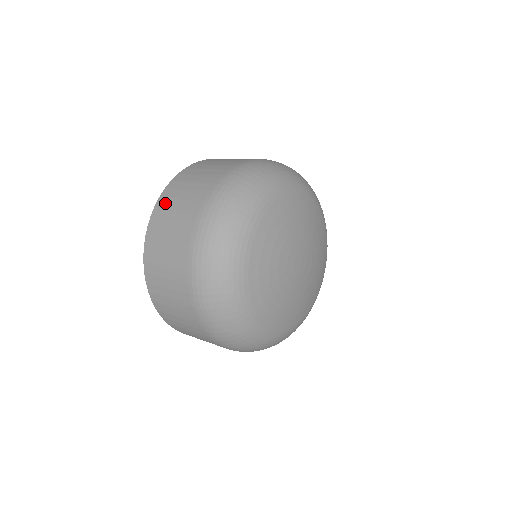
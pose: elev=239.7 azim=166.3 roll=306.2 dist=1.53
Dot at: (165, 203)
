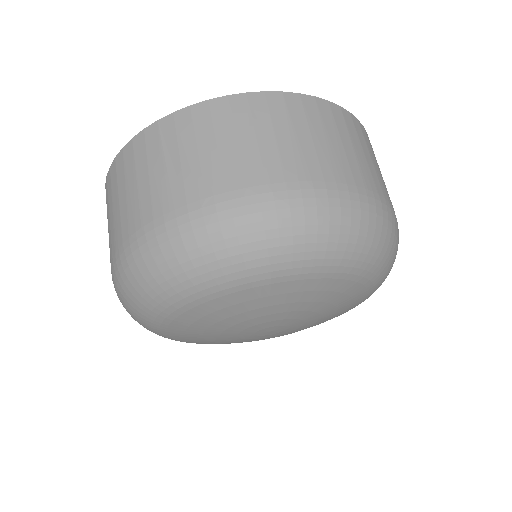
Dot at: (220, 115)
